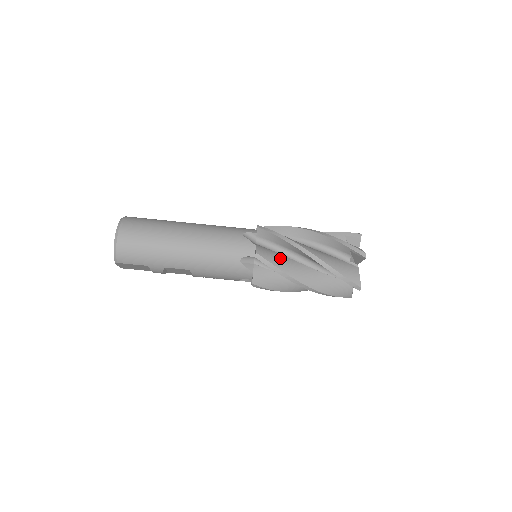
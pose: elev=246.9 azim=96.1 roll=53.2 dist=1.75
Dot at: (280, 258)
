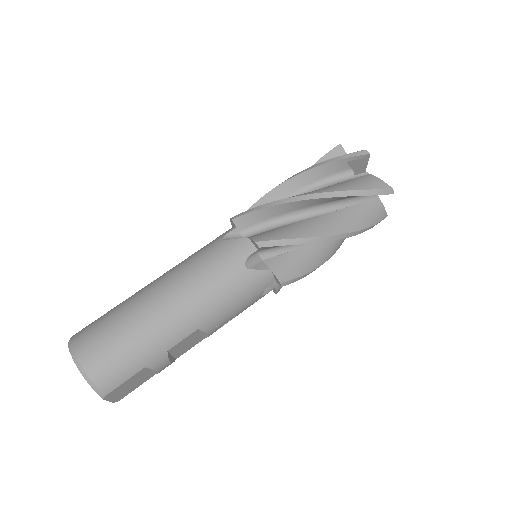
Dot at: (285, 229)
